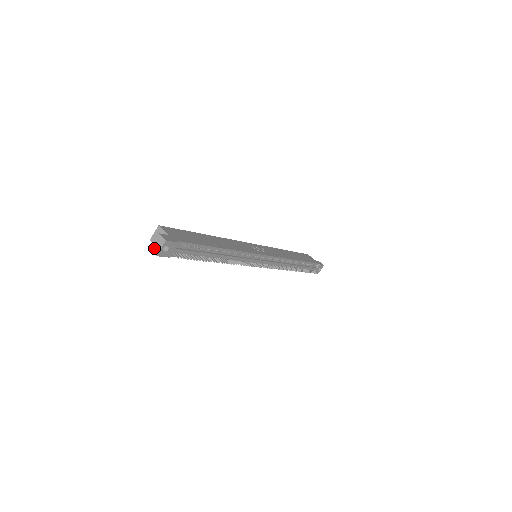
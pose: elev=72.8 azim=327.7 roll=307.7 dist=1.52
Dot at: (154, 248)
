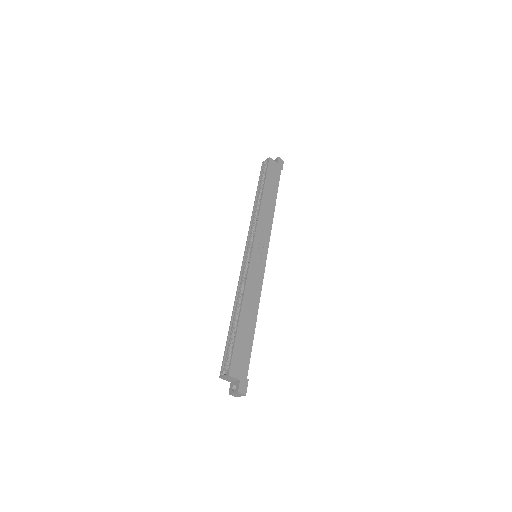
Dot at: (234, 395)
